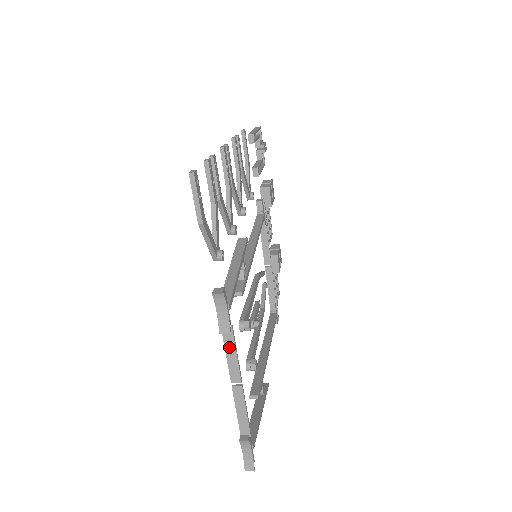
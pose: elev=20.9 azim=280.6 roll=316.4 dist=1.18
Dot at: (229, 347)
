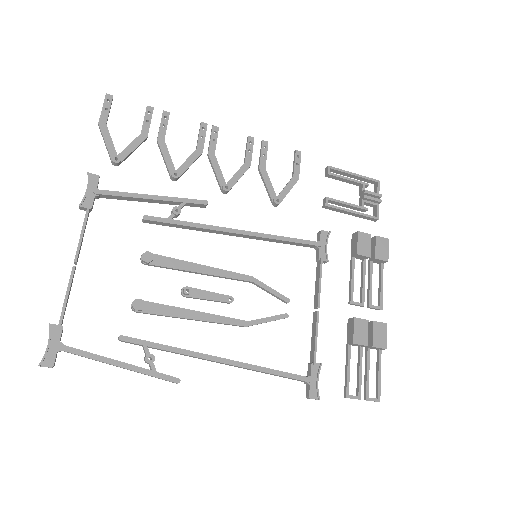
Dot at: (83, 227)
